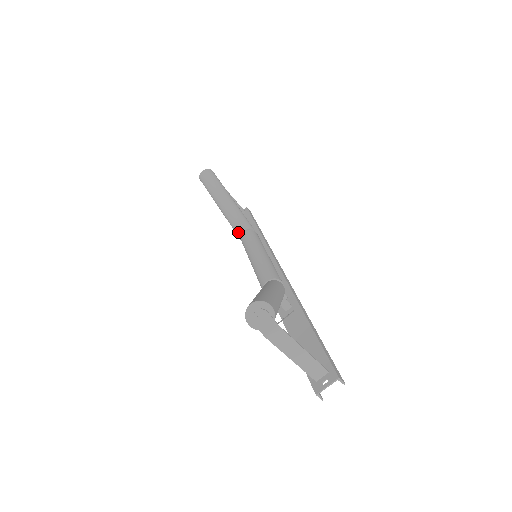
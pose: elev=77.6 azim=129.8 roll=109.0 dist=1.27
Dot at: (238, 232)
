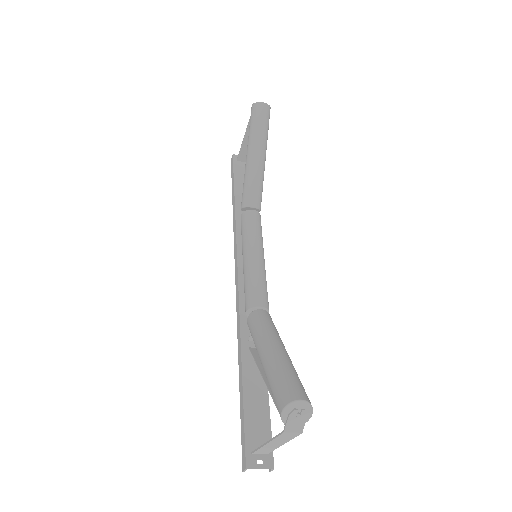
Dot at: (248, 202)
